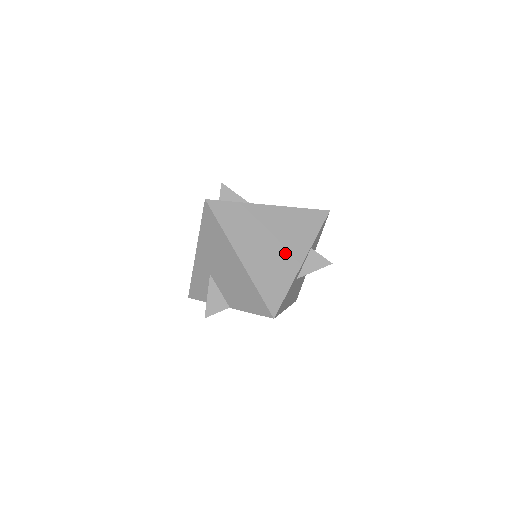
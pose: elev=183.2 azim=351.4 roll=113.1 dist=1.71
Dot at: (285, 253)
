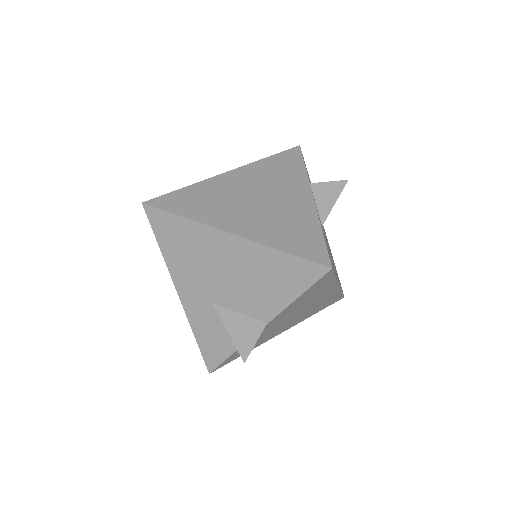
Dot at: (284, 201)
